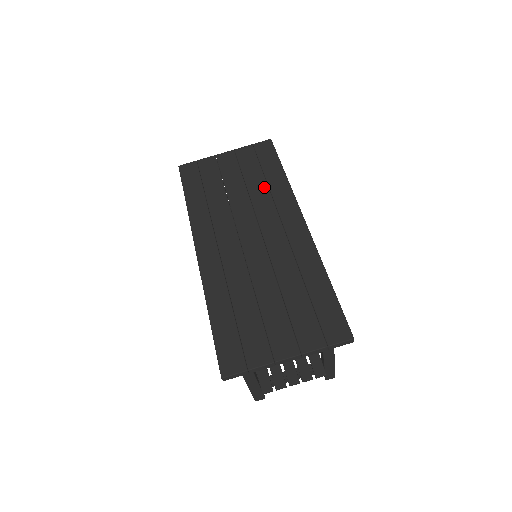
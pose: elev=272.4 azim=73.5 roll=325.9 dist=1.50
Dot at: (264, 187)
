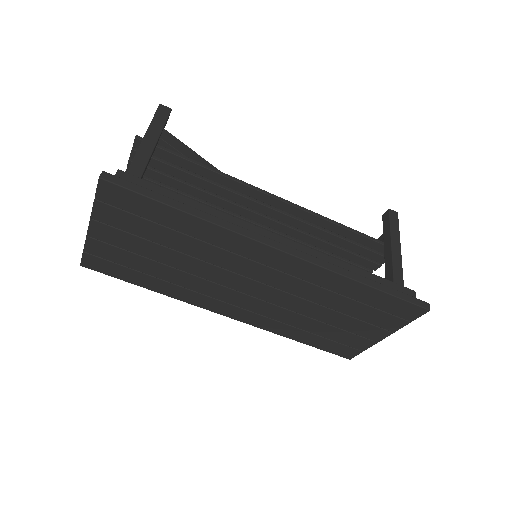
Dot at: (192, 242)
